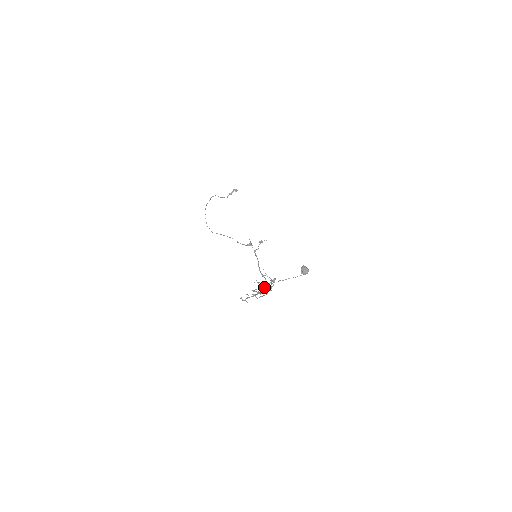
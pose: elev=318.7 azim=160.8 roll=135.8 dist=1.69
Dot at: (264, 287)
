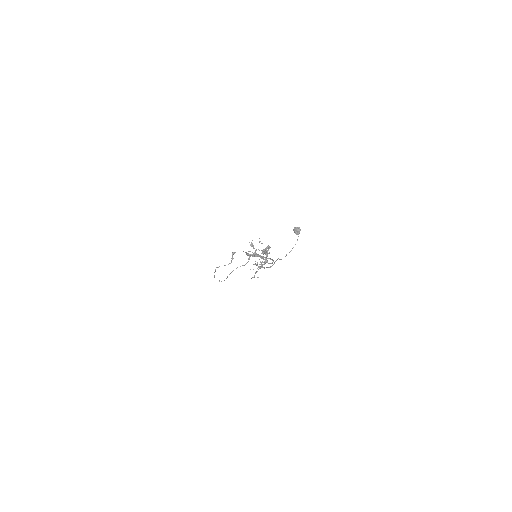
Dot at: (263, 256)
